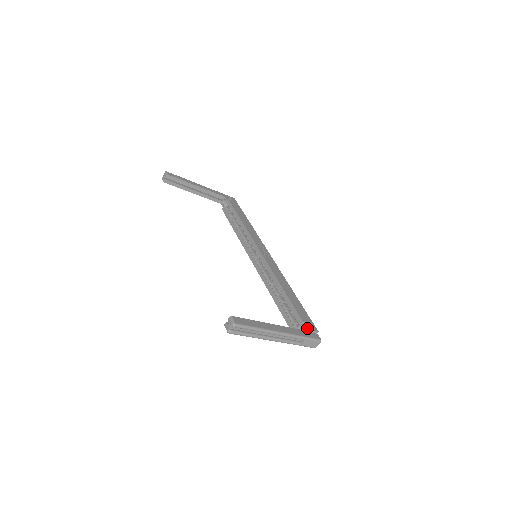
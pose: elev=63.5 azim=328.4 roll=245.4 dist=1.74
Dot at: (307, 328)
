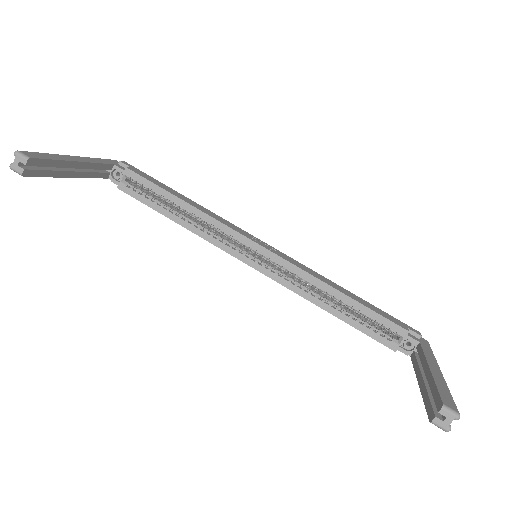
Dot at: (413, 337)
